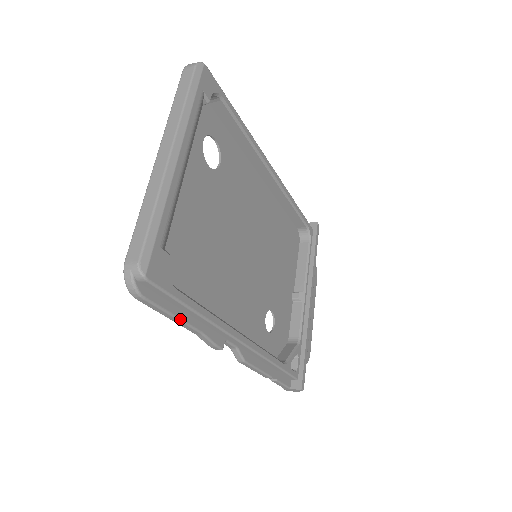
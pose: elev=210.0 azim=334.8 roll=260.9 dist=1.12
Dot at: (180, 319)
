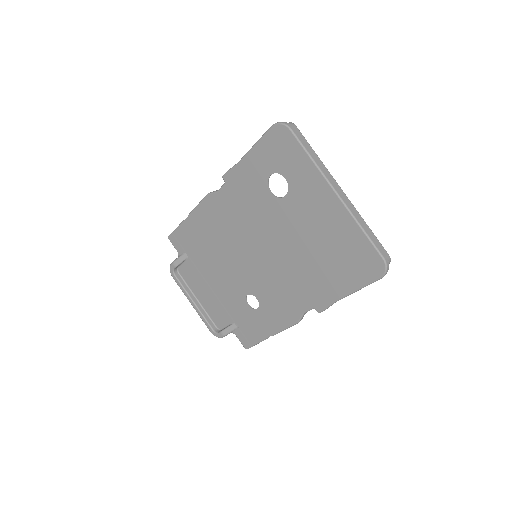
Dot at: occluded
